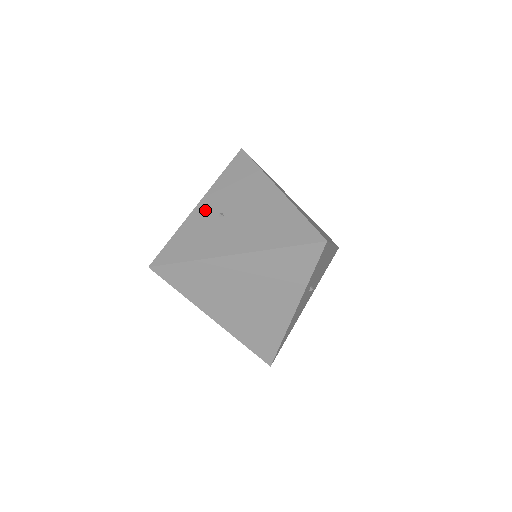
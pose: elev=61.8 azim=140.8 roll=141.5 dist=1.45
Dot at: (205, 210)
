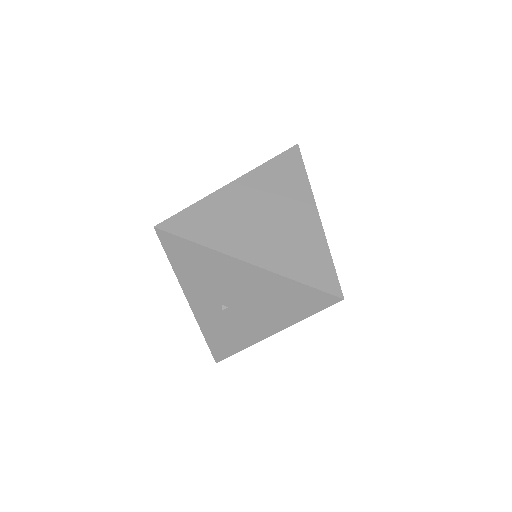
Dot at: (203, 307)
